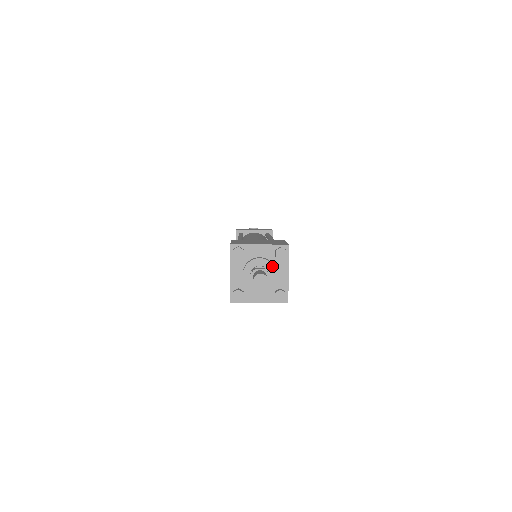
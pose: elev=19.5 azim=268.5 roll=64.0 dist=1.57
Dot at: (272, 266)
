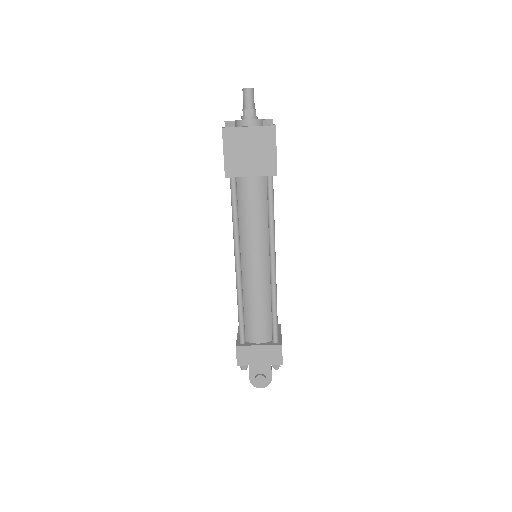
Dot at: occluded
